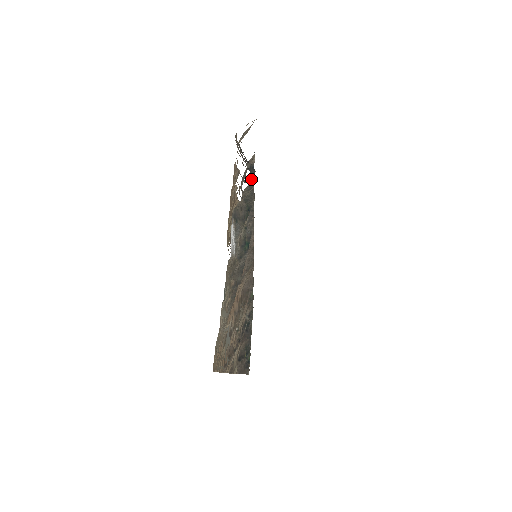
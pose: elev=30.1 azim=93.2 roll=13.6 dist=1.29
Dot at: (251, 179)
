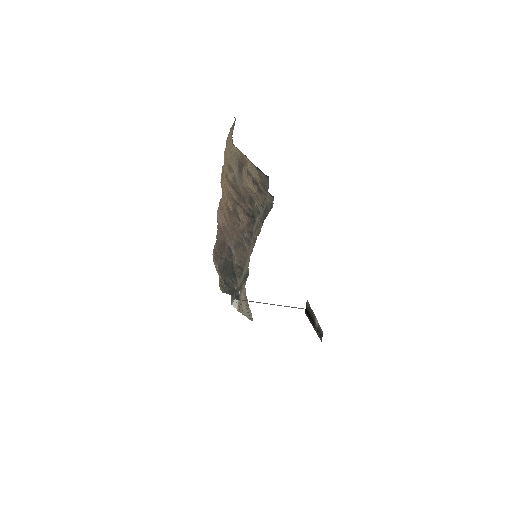
Dot at: occluded
